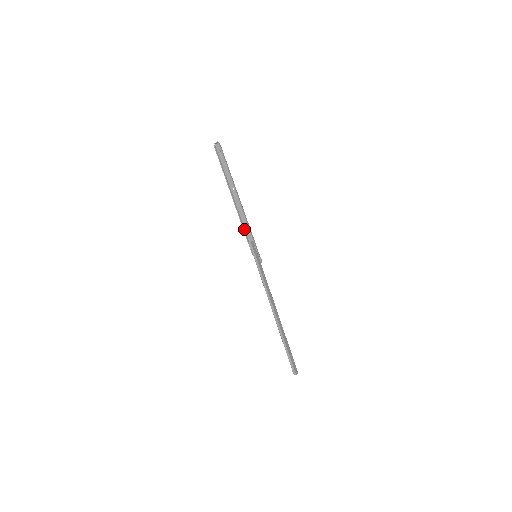
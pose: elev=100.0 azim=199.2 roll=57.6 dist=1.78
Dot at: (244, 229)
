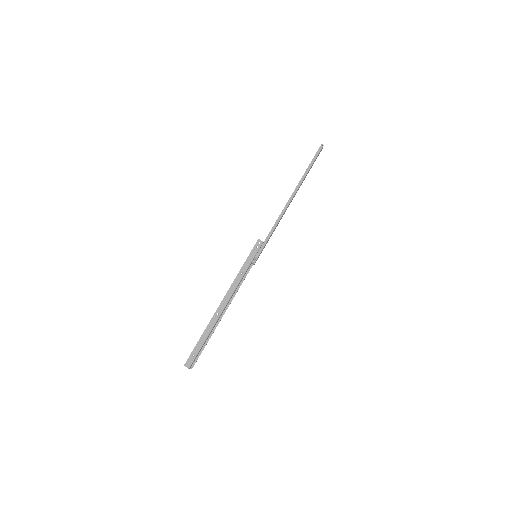
Dot at: occluded
